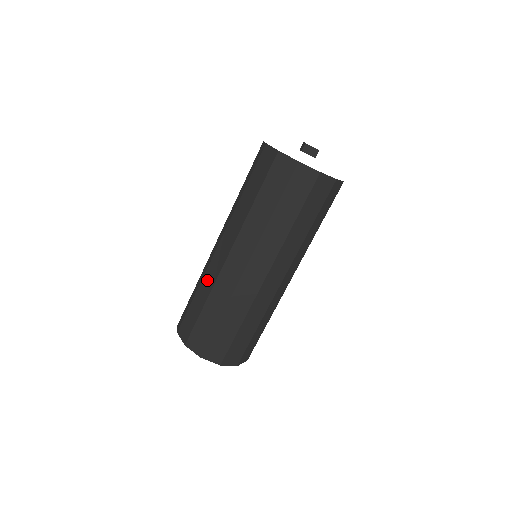
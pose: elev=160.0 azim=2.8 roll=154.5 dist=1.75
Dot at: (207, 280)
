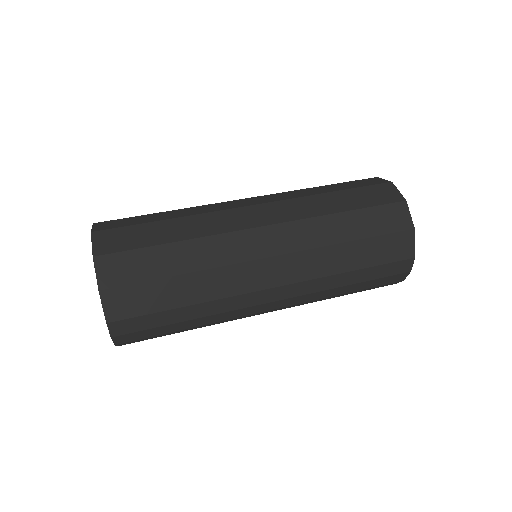
Dot at: occluded
